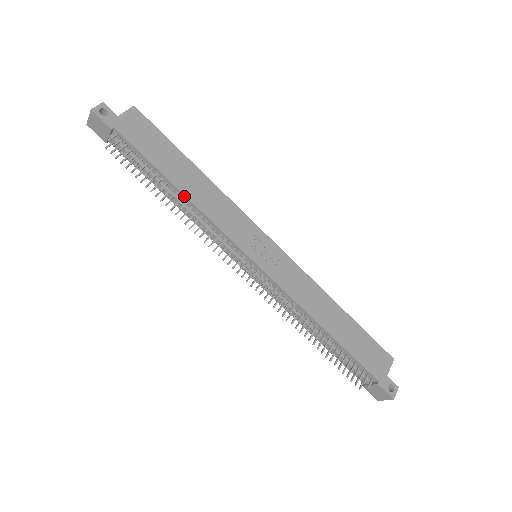
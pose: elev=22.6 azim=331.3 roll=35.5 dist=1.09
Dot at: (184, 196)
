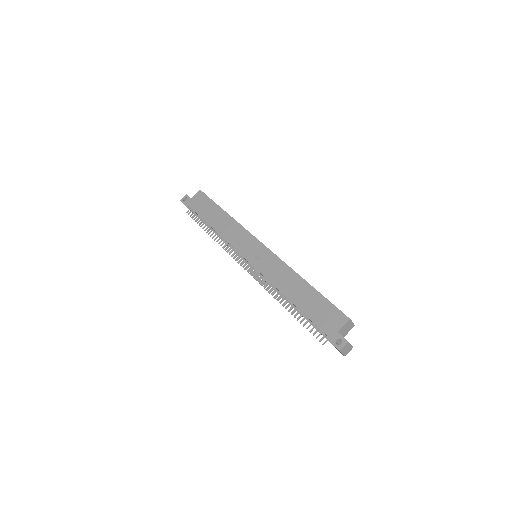
Dot at: occluded
